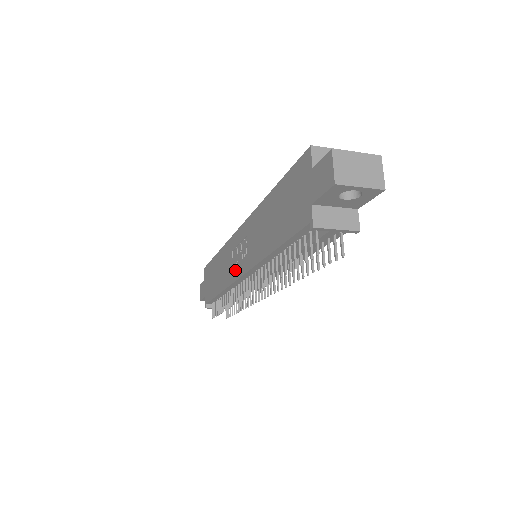
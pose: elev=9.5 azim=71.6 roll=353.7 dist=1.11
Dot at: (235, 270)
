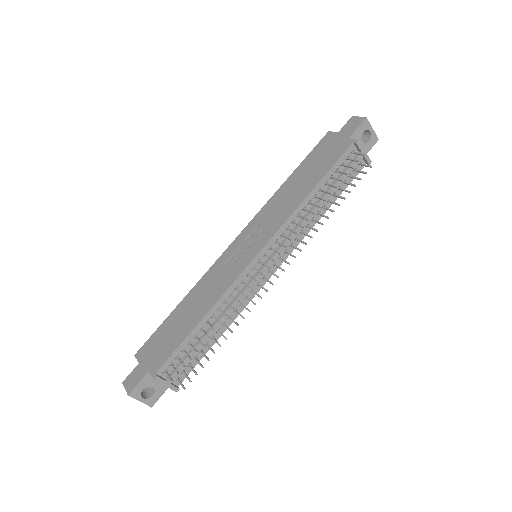
Dot at: (242, 261)
